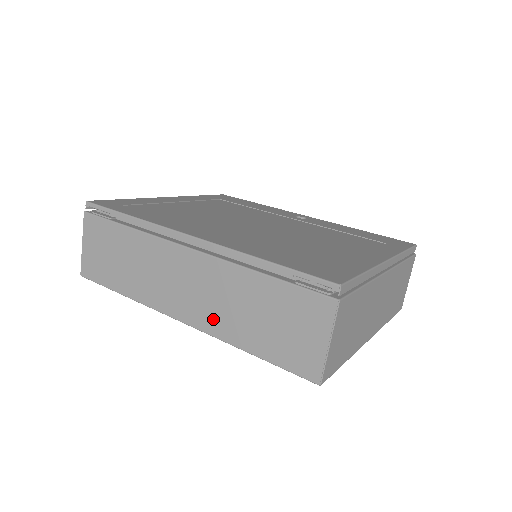
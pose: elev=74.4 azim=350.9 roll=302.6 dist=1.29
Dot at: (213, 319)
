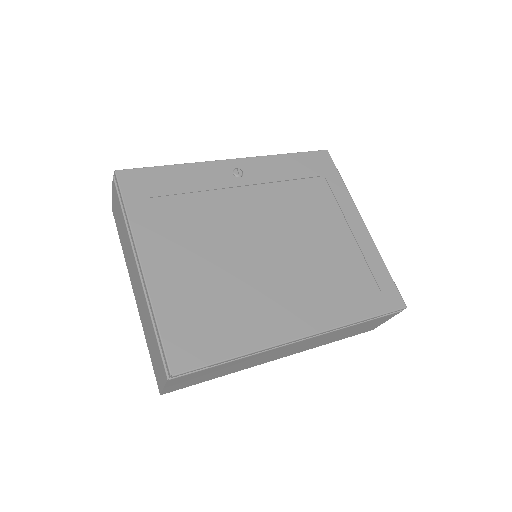
Dot at: occluded
